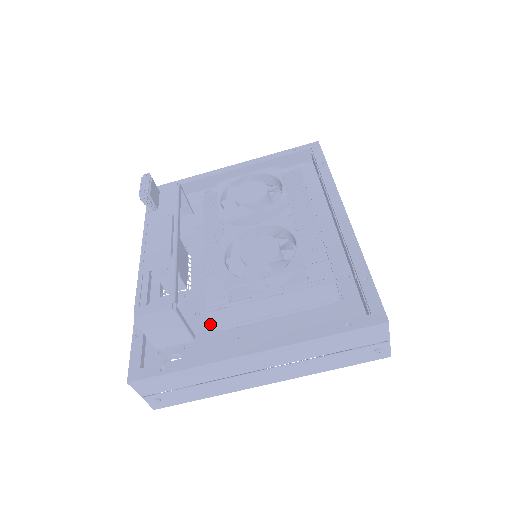
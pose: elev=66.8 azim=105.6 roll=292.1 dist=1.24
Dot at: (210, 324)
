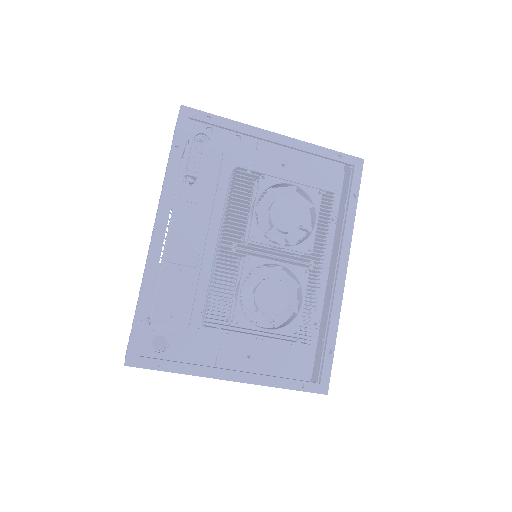
Dot at: (199, 318)
